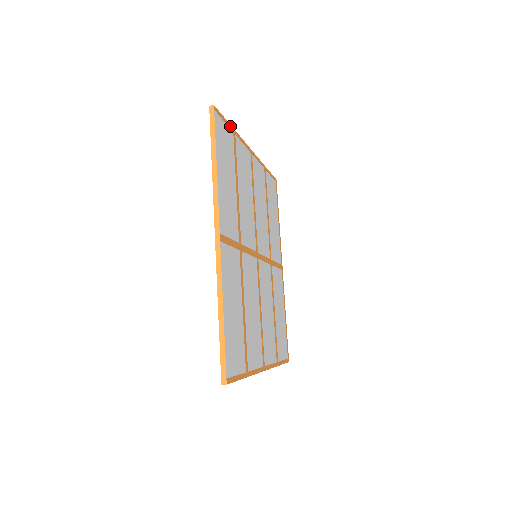
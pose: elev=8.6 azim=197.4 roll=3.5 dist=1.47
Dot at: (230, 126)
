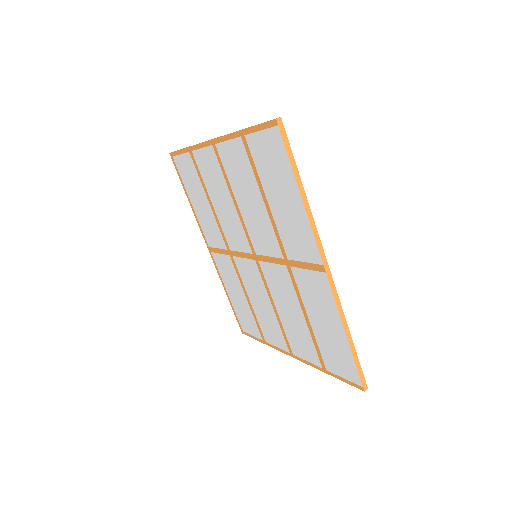
Dot at: occluded
